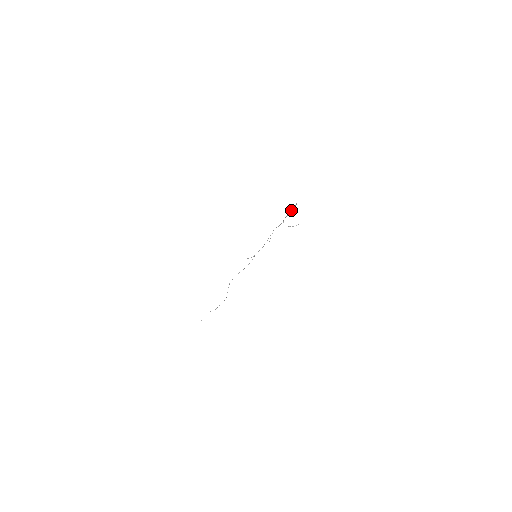
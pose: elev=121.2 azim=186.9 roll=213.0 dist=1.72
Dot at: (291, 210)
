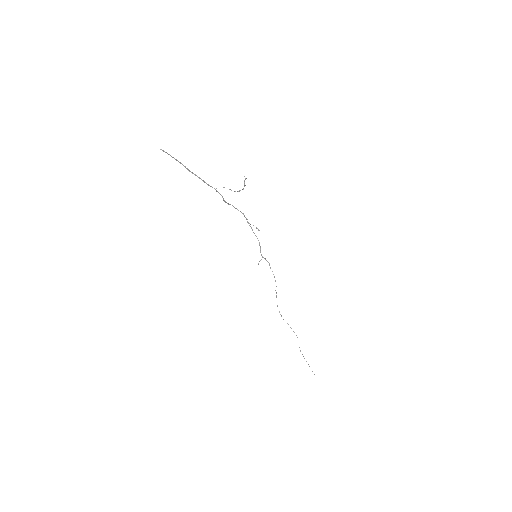
Dot at: occluded
